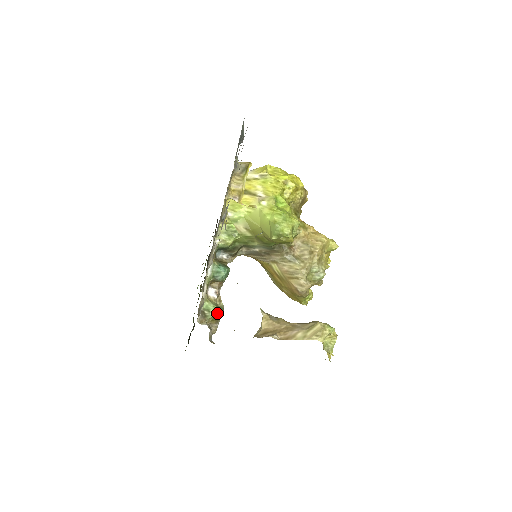
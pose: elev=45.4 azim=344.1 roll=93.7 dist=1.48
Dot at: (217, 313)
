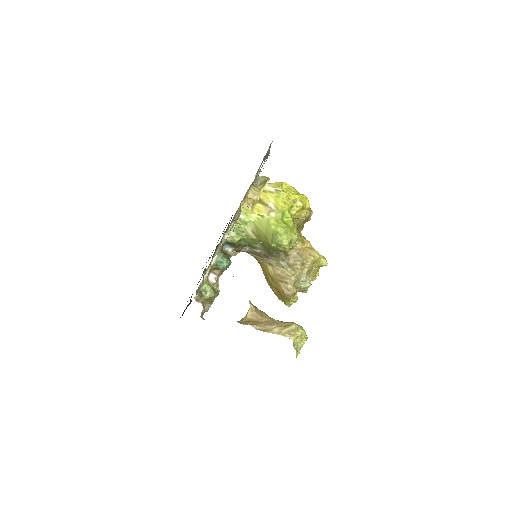
Dot at: (212, 296)
